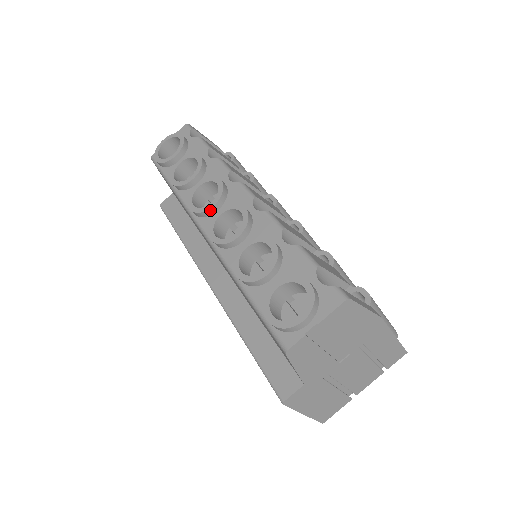
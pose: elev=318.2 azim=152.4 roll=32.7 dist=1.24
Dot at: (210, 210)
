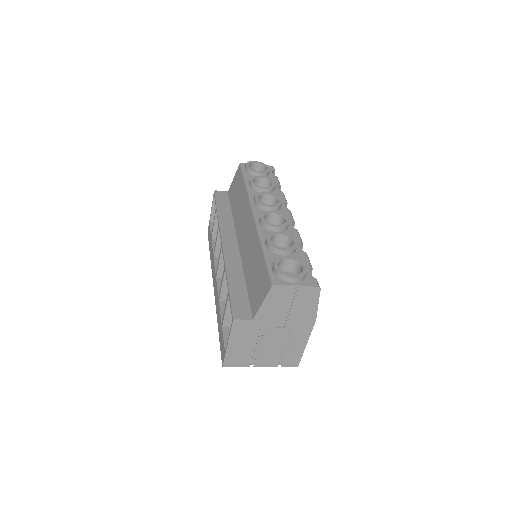
Dot at: (267, 207)
